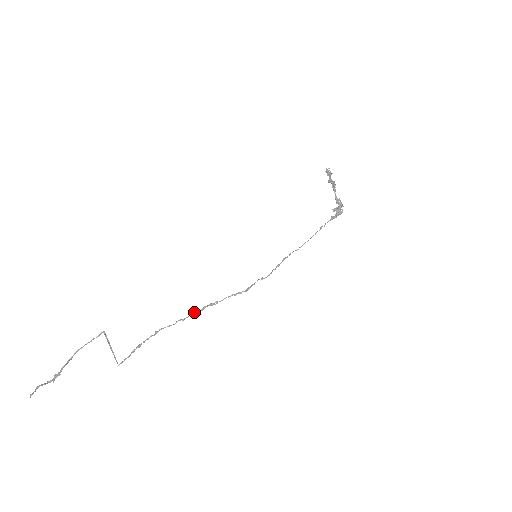
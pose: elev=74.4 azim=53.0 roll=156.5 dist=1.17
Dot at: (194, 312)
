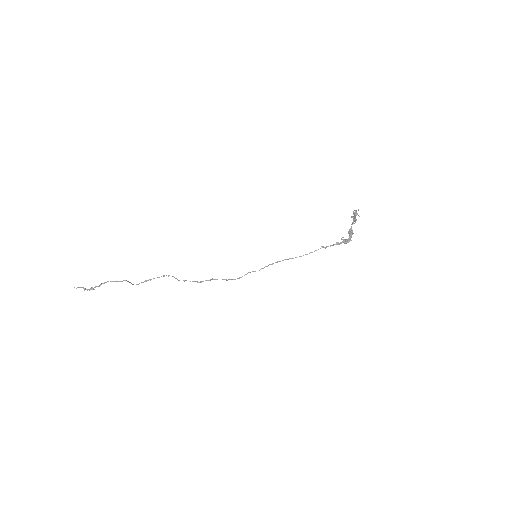
Dot at: (193, 281)
